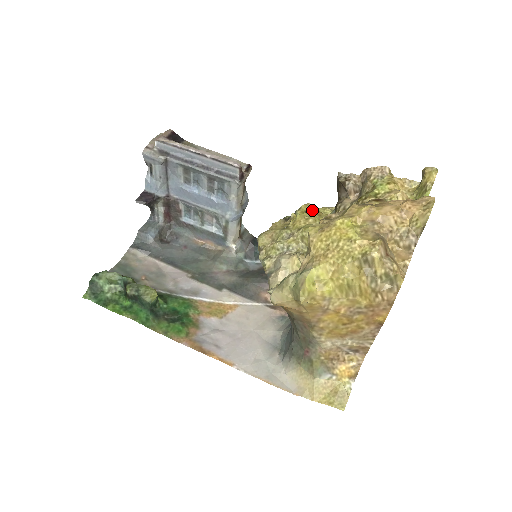
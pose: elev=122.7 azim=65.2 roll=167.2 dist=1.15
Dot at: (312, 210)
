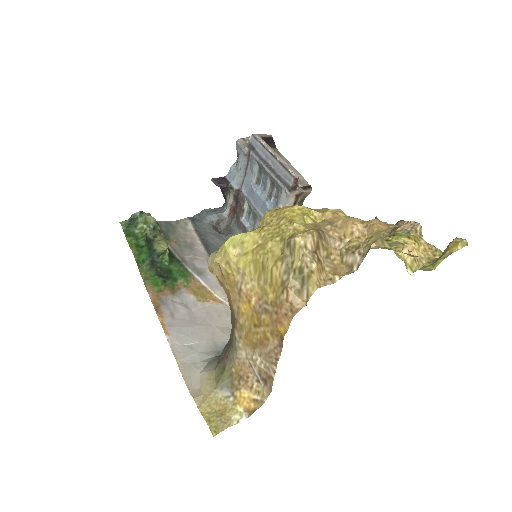
Dot at: occluded
